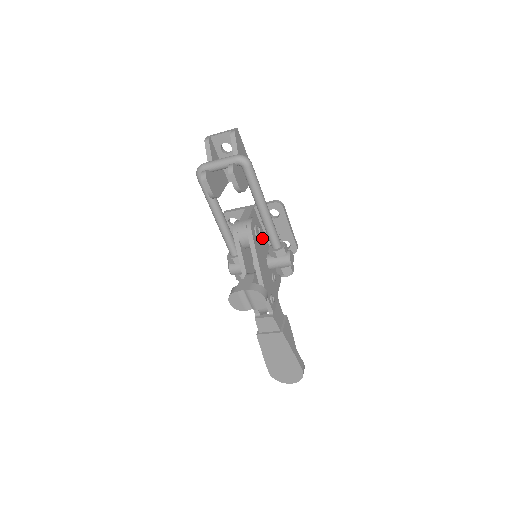
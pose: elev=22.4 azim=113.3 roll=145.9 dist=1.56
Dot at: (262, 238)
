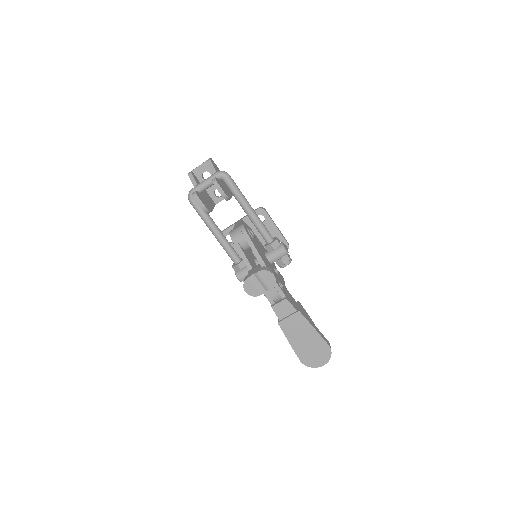
Dot at: (256, 240)
